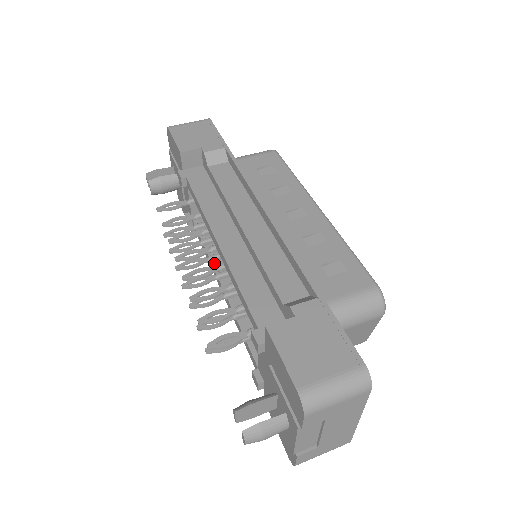
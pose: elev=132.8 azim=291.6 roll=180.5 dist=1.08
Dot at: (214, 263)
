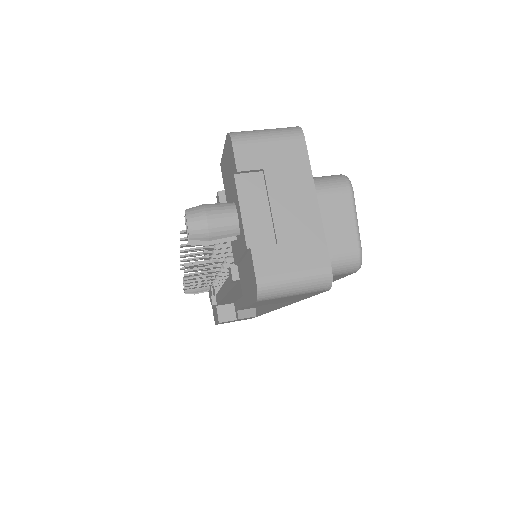
Dot at: occluded
